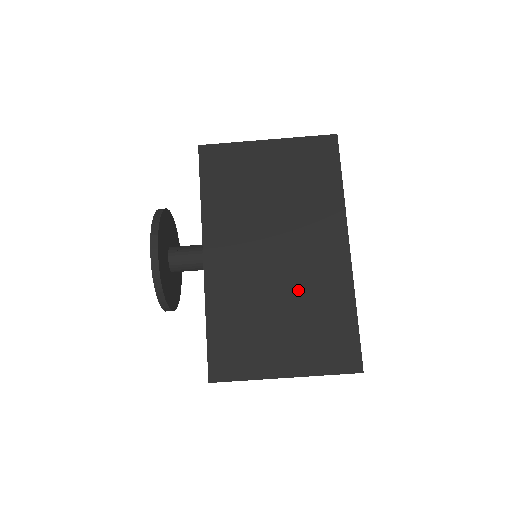
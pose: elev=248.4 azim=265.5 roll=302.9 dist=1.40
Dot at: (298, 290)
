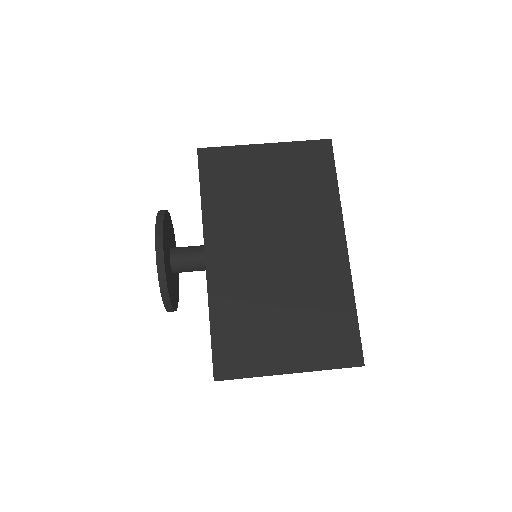
Dot at: (299, 288)
